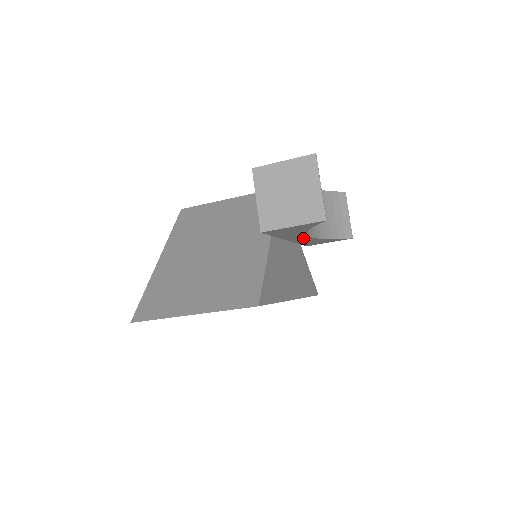
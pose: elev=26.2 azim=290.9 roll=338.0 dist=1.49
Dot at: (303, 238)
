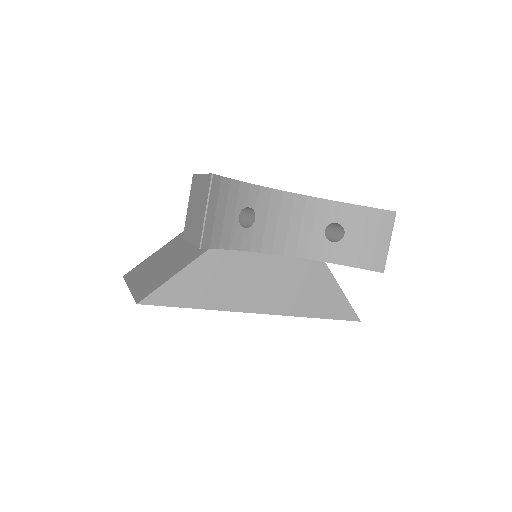
Dot at: occluded
